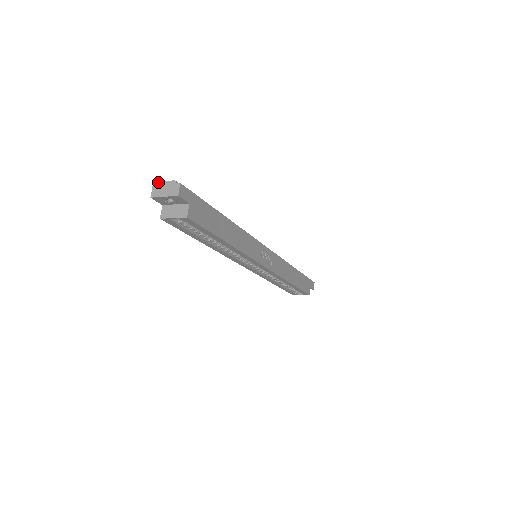
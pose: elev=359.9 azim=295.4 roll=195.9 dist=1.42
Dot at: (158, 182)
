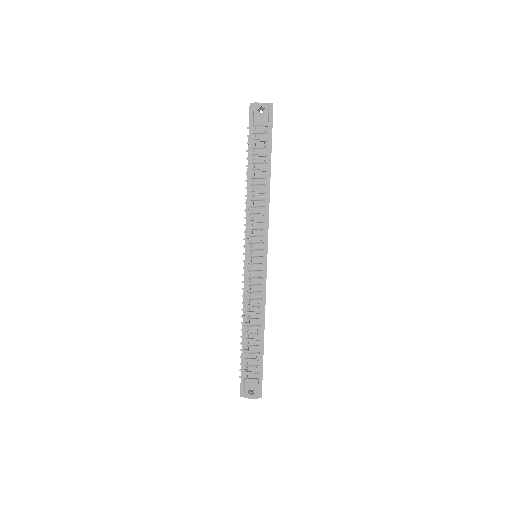
Dot at: occluded
